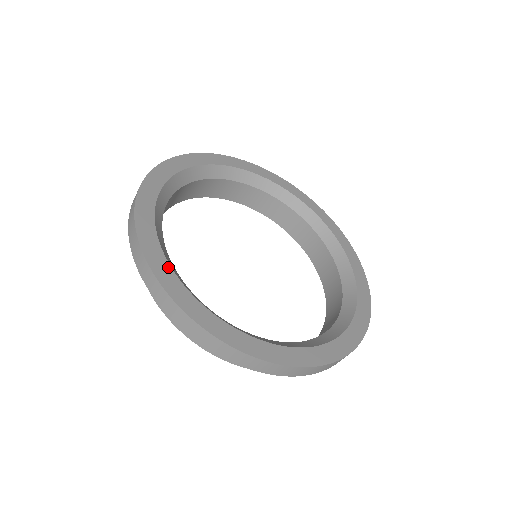
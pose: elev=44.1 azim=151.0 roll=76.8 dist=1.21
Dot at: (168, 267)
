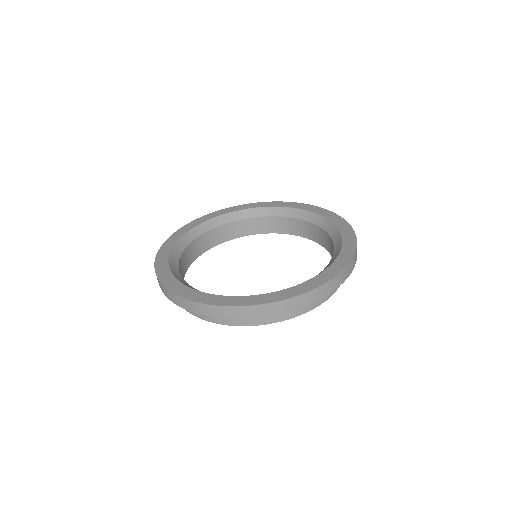
Dot at: (172, 276)
